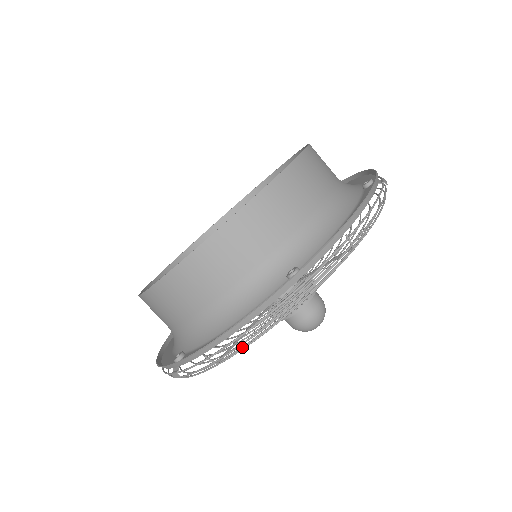
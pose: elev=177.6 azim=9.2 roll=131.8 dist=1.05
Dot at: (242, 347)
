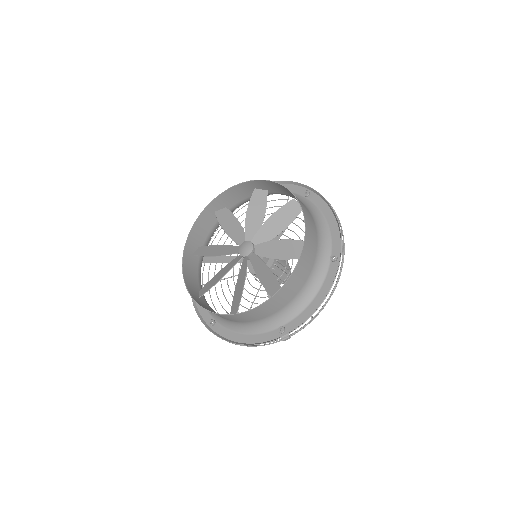
Dot at: occluded
